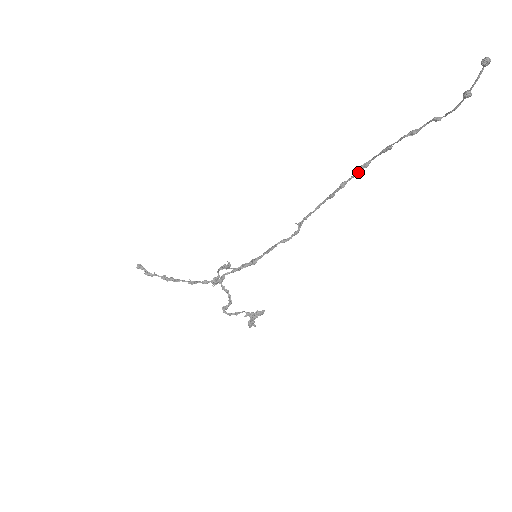
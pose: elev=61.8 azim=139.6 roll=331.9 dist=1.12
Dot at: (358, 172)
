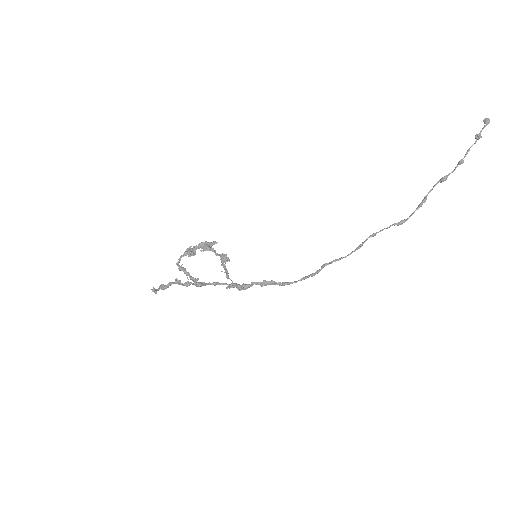
Dot at: (393, 224)
